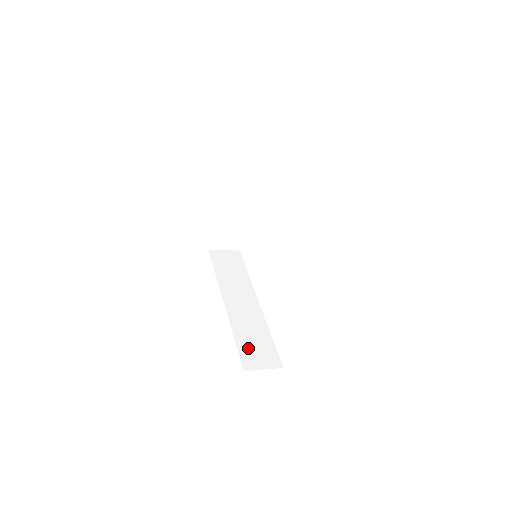
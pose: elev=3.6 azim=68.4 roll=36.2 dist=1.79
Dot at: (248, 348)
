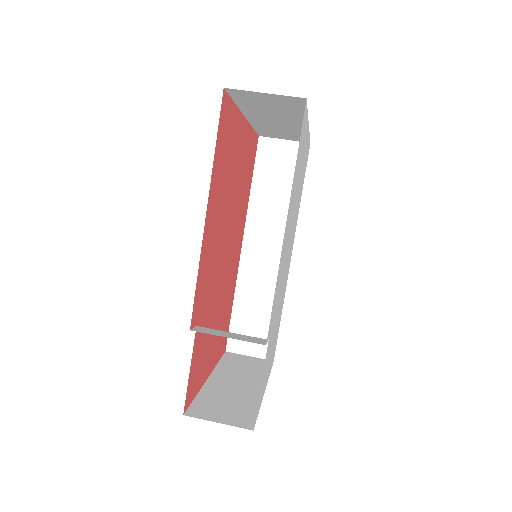
Dot at: (243, 324)
